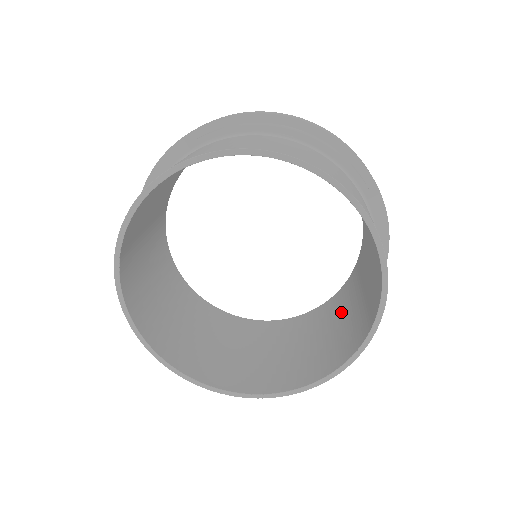
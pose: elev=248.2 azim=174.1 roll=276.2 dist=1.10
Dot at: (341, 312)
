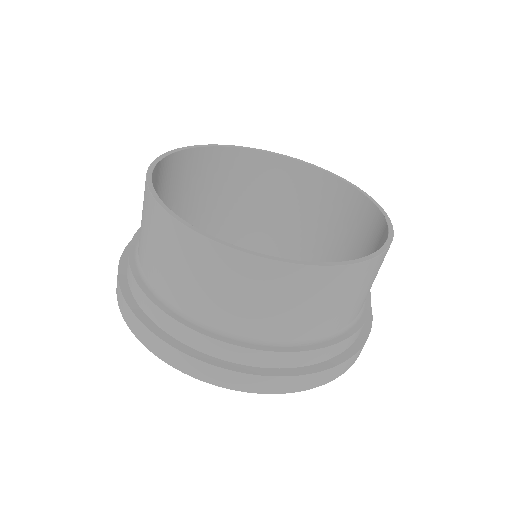
Dot at: occluded
